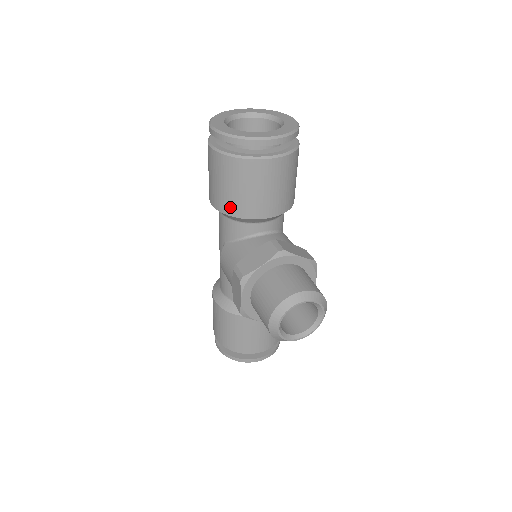
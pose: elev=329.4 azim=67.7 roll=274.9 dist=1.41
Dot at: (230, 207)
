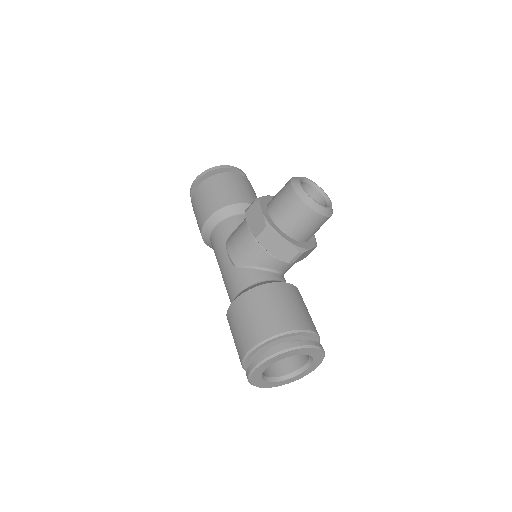
Dot at: (224, 201)
